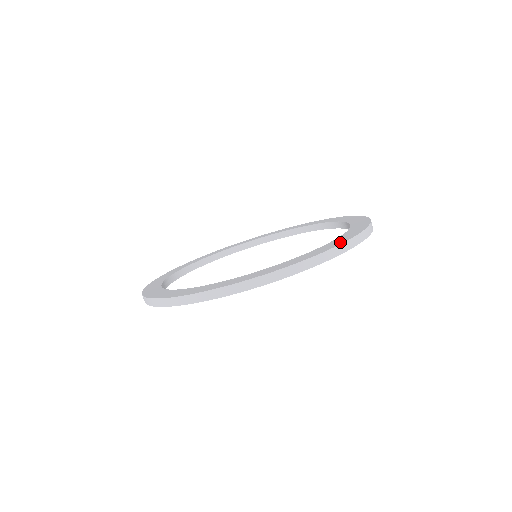
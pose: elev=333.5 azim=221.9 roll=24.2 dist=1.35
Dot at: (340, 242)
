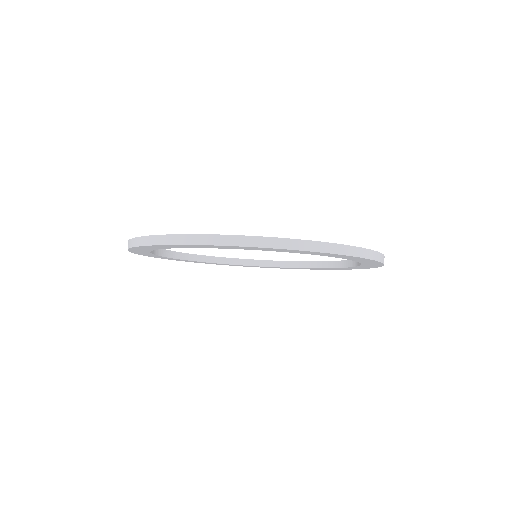
Dot at: (279, 238)
